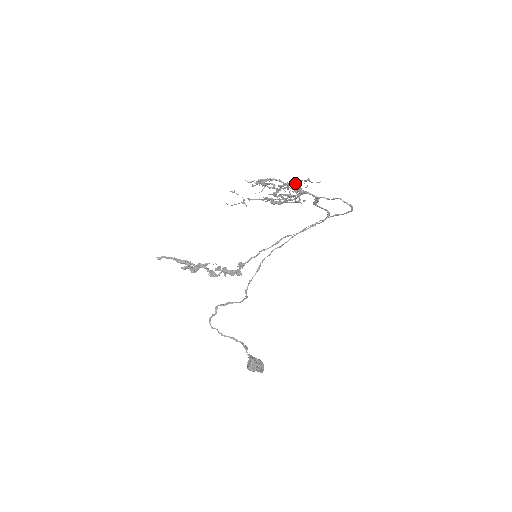
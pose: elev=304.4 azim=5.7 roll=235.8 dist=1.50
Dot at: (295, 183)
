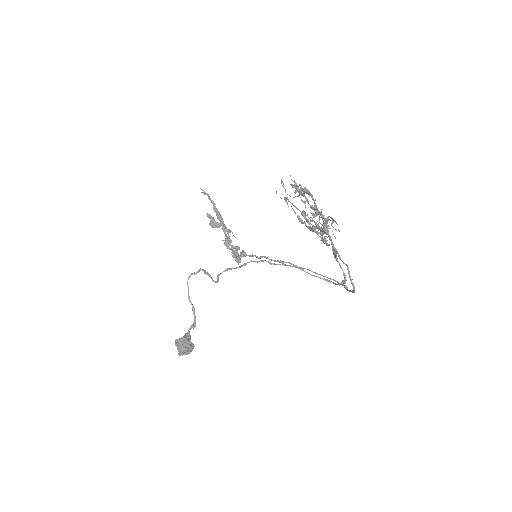
Dot at: (320, 213)
